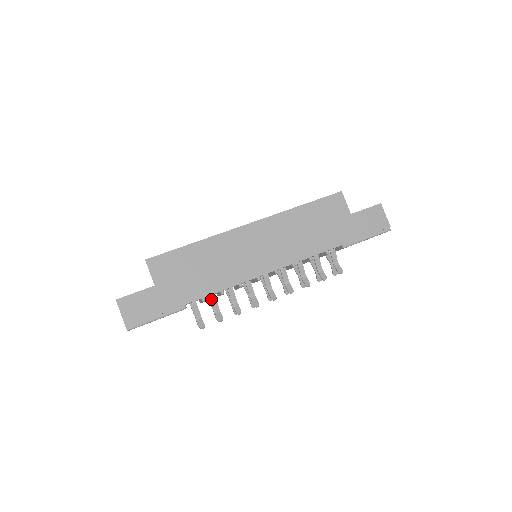
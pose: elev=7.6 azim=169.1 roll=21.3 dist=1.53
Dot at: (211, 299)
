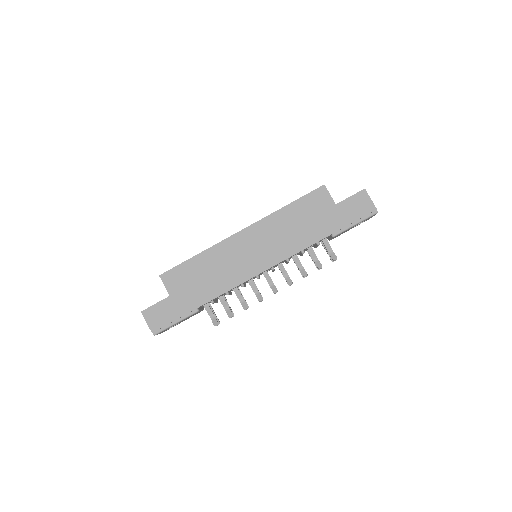
Dot at: (220, 300)
